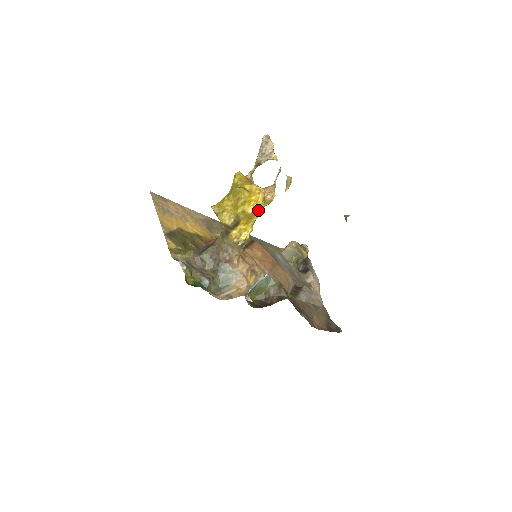
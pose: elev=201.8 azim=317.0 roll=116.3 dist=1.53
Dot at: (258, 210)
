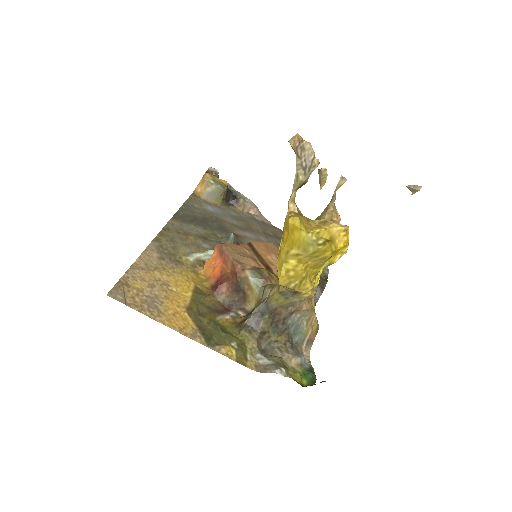
Dot at: (343, 252)
